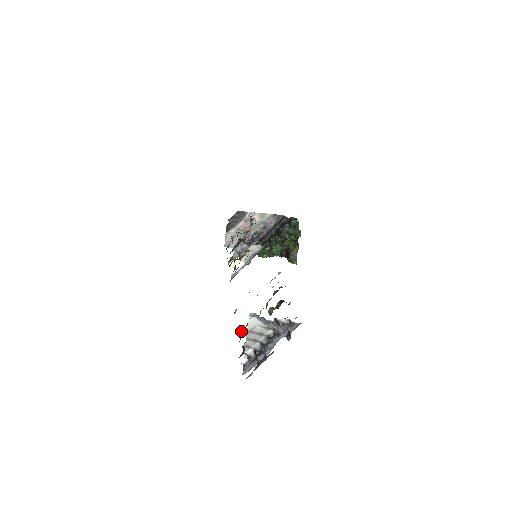
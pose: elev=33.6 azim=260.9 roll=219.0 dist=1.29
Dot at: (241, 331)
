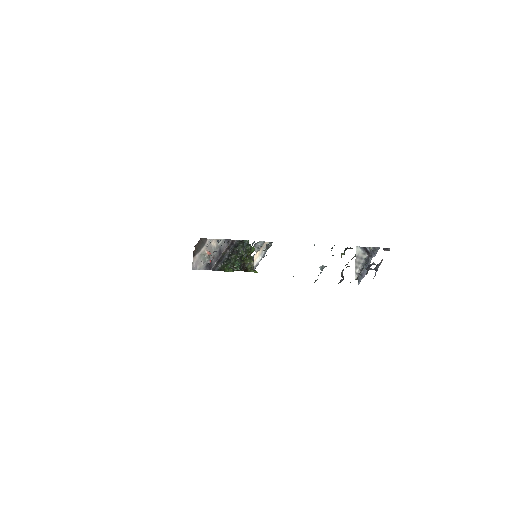
Dot at: (317, 279)
